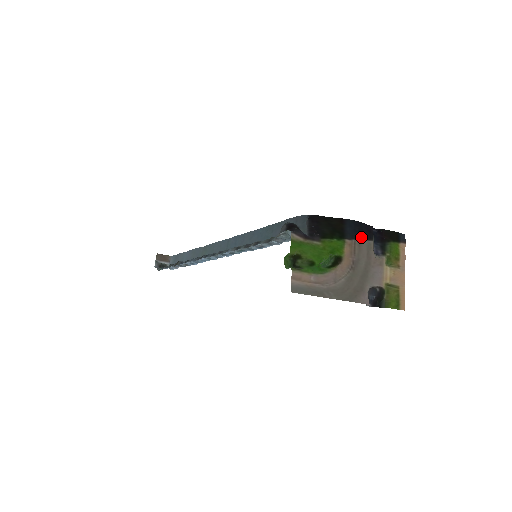
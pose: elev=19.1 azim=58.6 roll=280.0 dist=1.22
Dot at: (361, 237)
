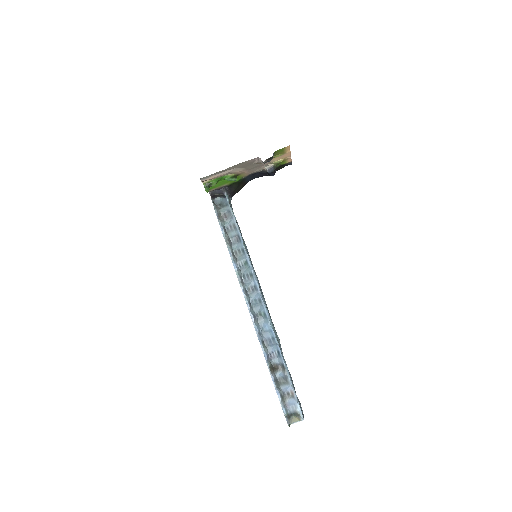
Dot at: (254, 174)
